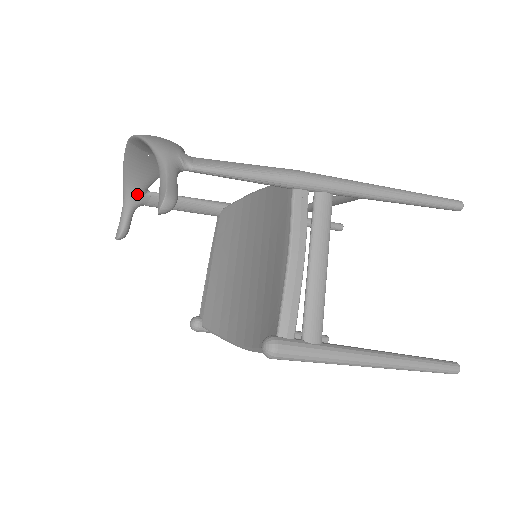
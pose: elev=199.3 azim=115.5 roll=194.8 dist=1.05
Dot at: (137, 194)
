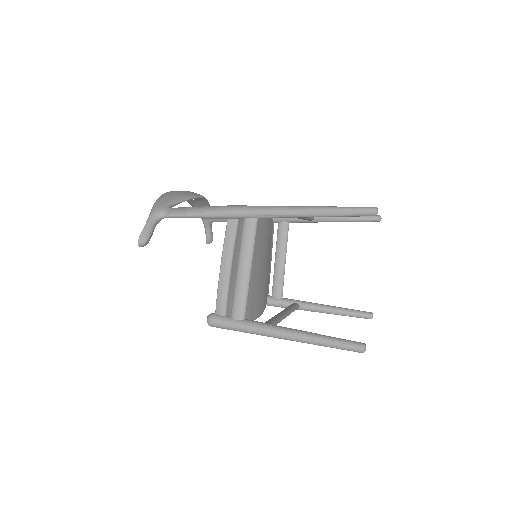
Dot at: occluded
